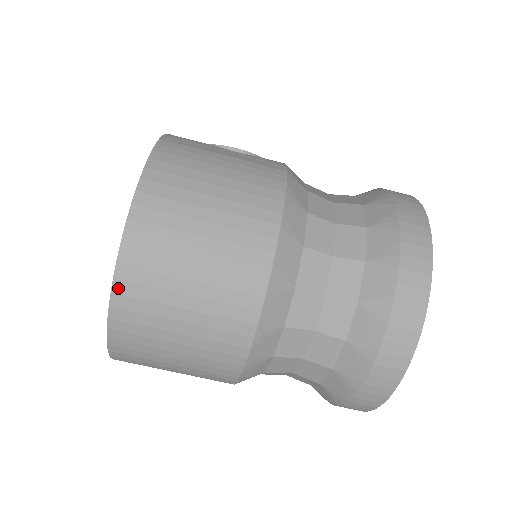
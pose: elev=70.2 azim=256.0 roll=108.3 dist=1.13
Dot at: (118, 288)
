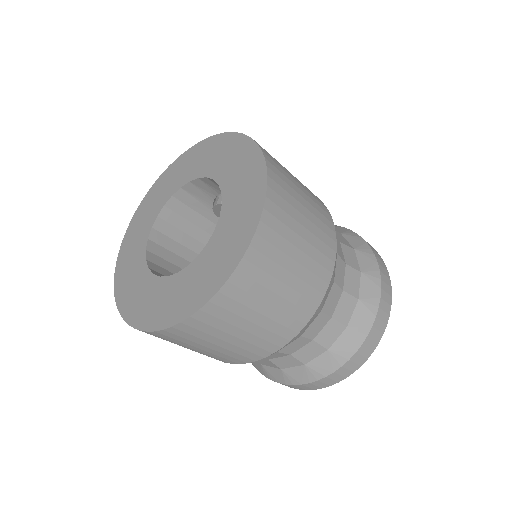
Dot at: (249, 255)
